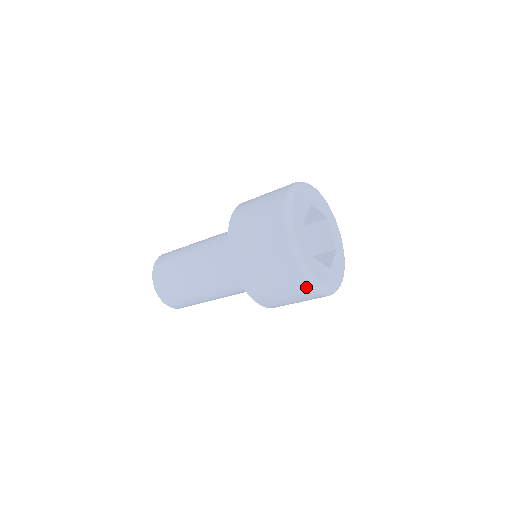
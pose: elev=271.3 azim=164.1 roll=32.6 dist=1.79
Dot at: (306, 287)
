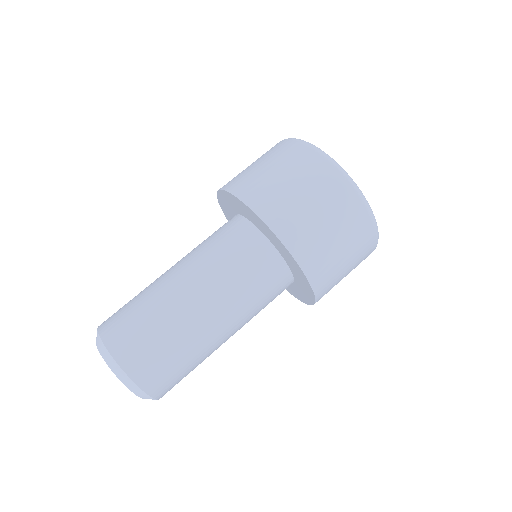
Dot at: (372, 238)
